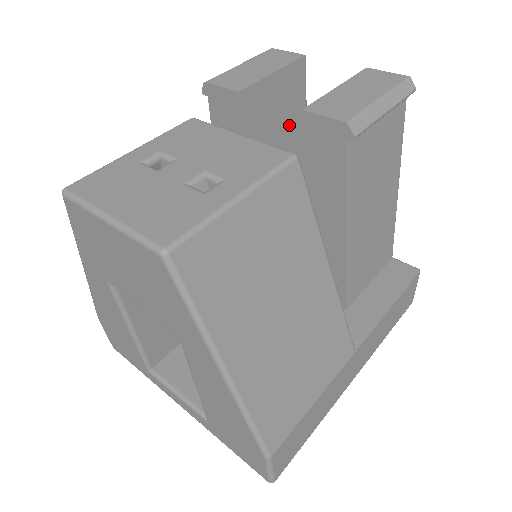
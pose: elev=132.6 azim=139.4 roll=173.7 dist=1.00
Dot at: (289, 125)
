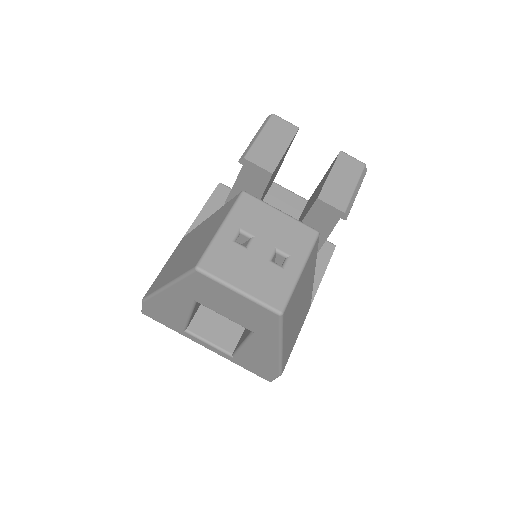
Dot at: occluded
